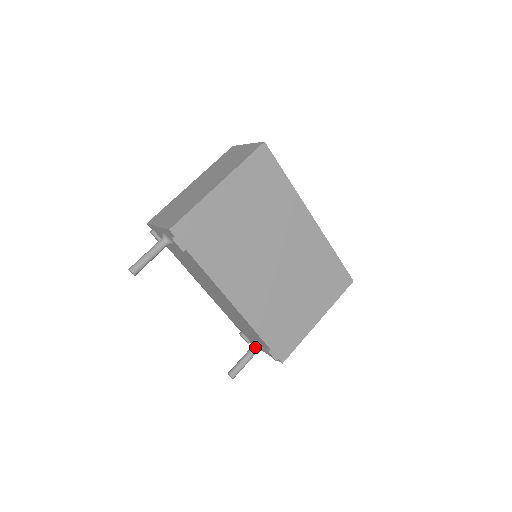
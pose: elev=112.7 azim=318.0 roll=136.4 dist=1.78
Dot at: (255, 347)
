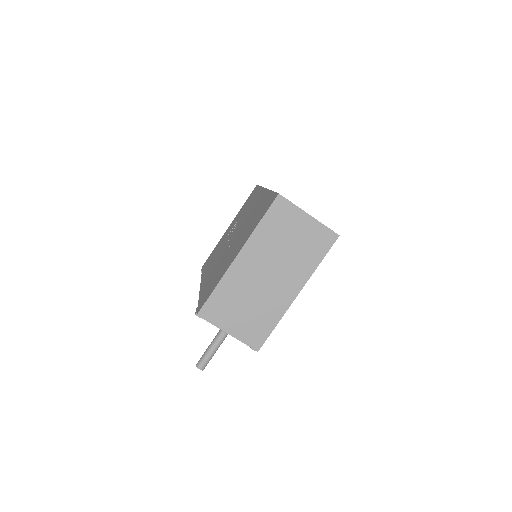
Dot at: occluded
